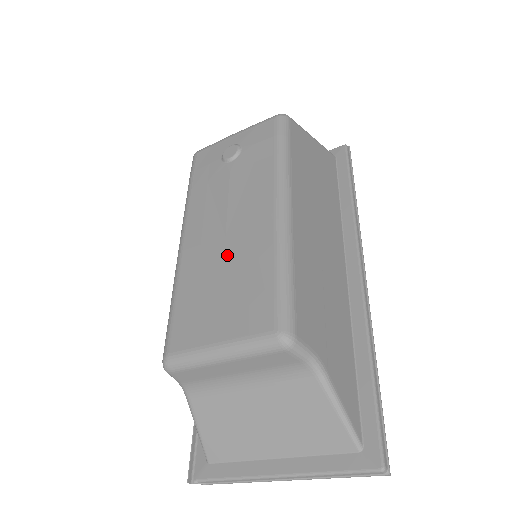
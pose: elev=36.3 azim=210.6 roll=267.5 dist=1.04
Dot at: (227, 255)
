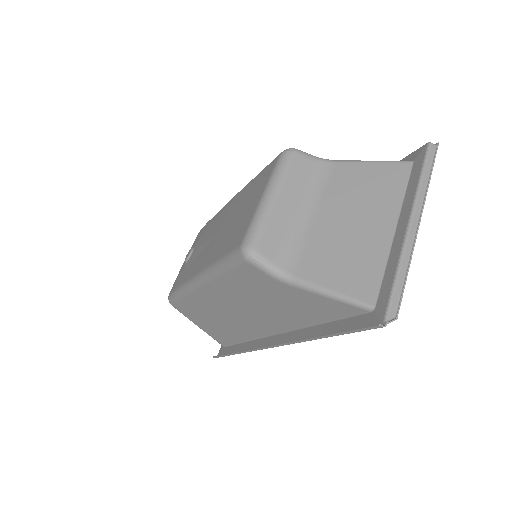
Dot at: (227, 222)
